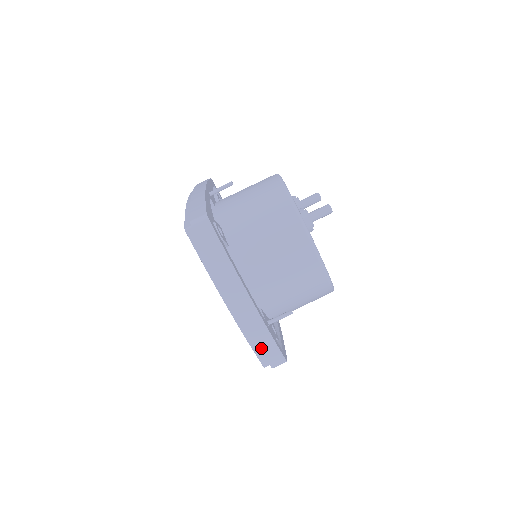
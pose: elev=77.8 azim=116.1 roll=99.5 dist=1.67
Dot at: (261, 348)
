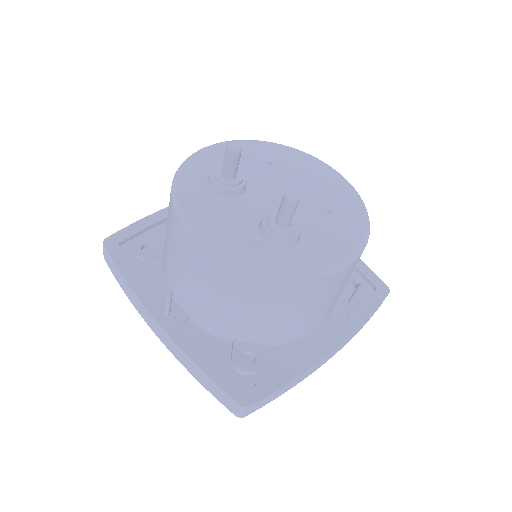
Dot at: (367, 321)
